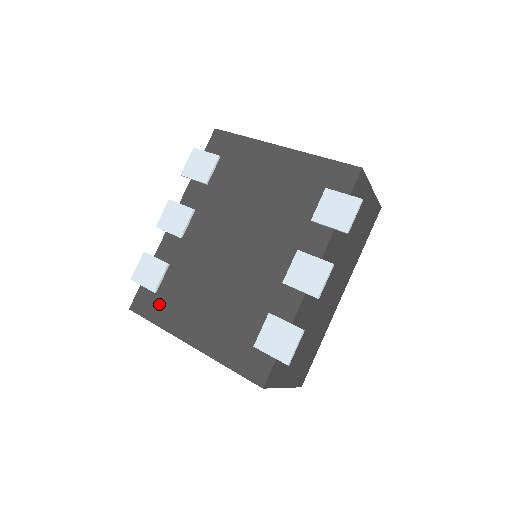
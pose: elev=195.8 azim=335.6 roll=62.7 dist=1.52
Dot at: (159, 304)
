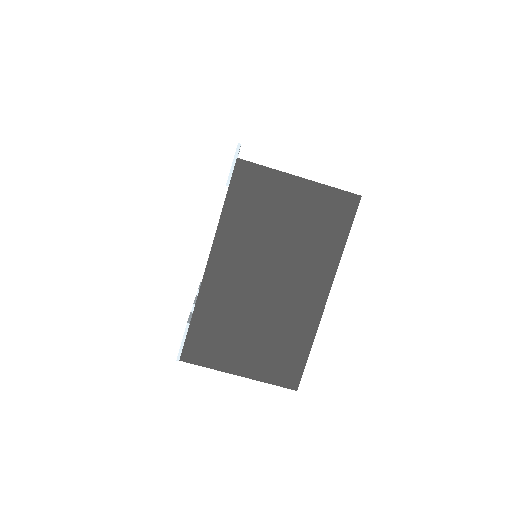
Dot at: occluded
